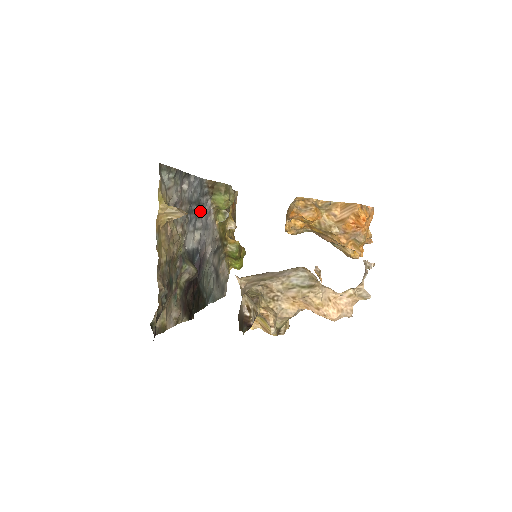
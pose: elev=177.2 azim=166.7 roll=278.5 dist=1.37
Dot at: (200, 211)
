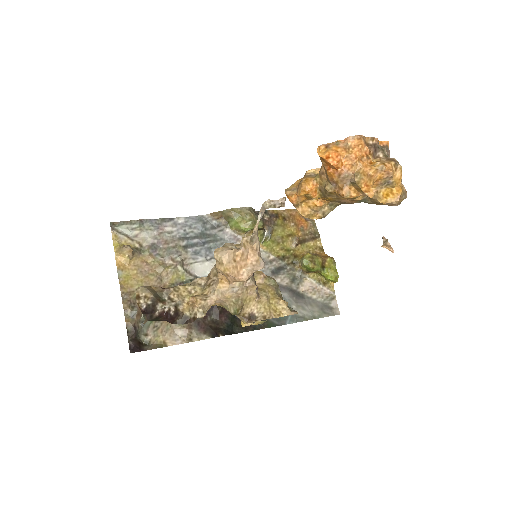
Dot at: (213, 242)
